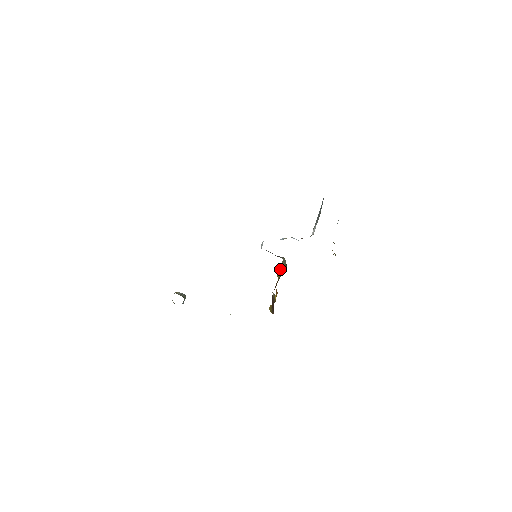
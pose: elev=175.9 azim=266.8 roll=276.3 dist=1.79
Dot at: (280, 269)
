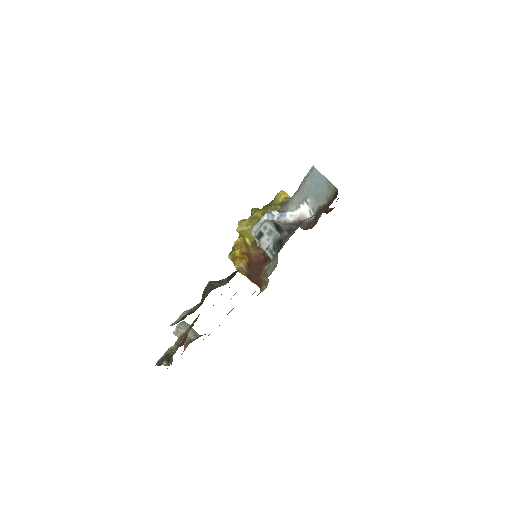
Dot at: (249, 233)
